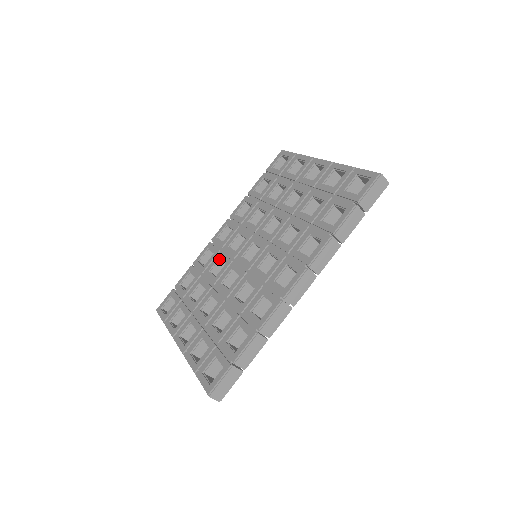
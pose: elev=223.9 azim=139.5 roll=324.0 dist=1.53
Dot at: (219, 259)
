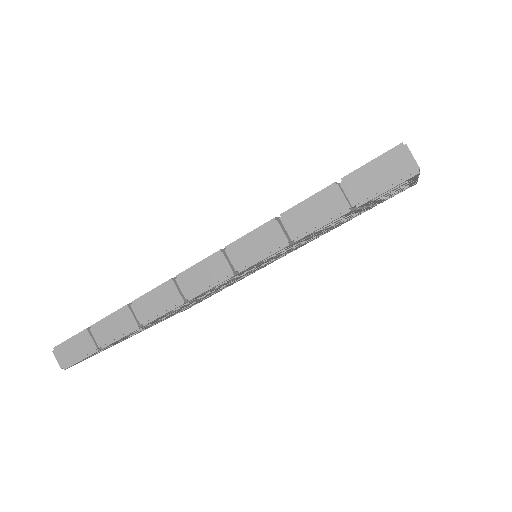
Dot at: occluded
